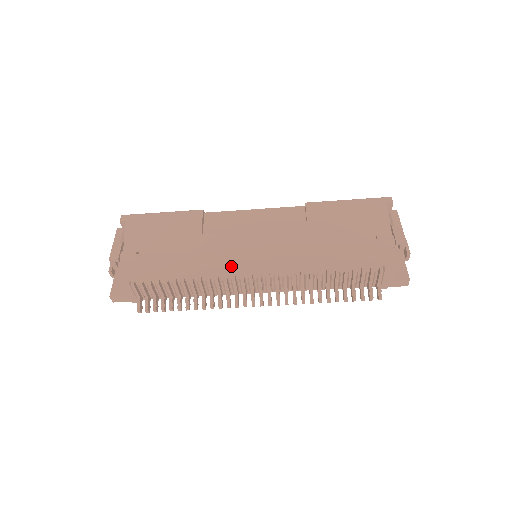
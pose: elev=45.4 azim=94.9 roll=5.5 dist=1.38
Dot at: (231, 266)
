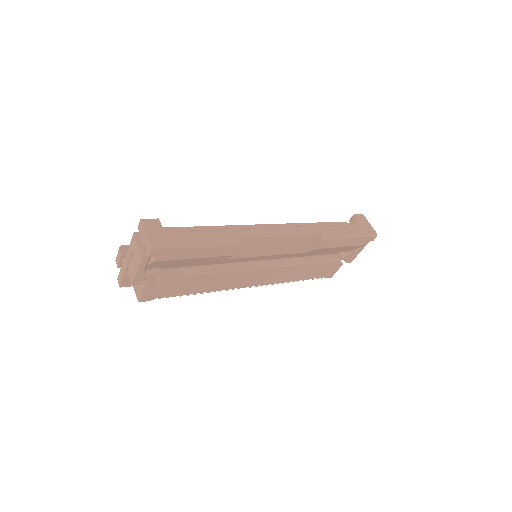
Dot at: (237, 284)
